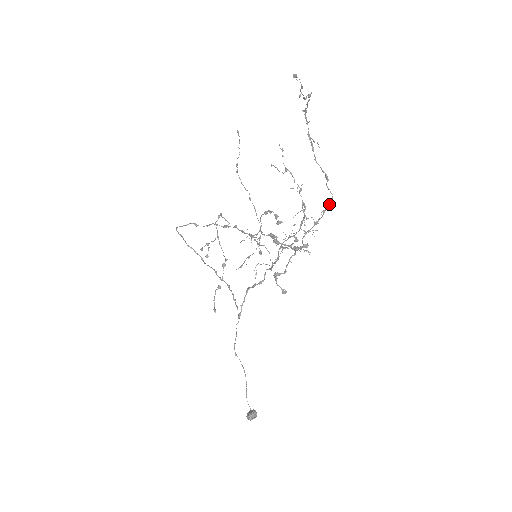
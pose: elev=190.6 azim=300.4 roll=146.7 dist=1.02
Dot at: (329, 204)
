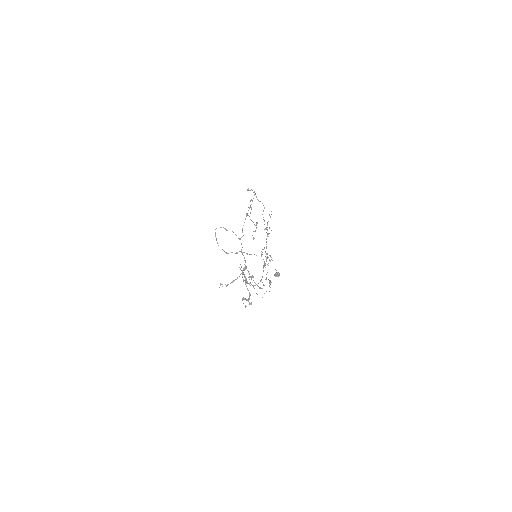
Dot at: occluded
